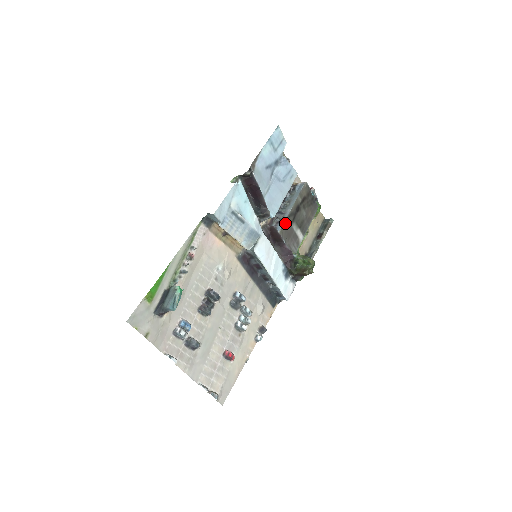
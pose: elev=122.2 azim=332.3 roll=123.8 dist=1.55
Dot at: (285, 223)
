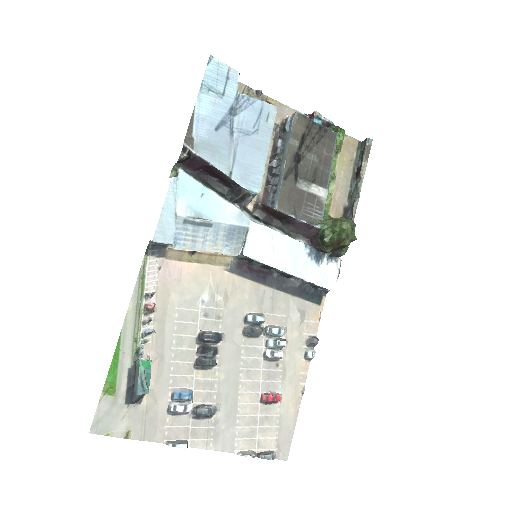
Dot at: (282, 190)
